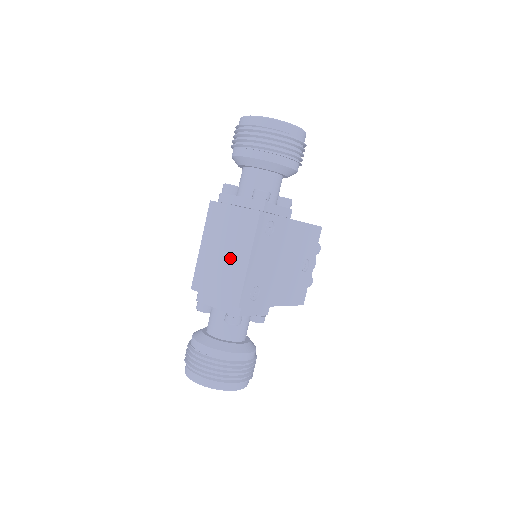
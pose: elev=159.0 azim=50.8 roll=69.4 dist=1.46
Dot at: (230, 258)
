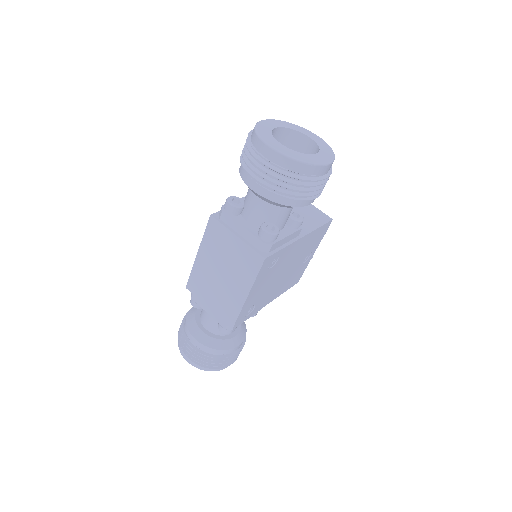
Dot at: (228, 284)
